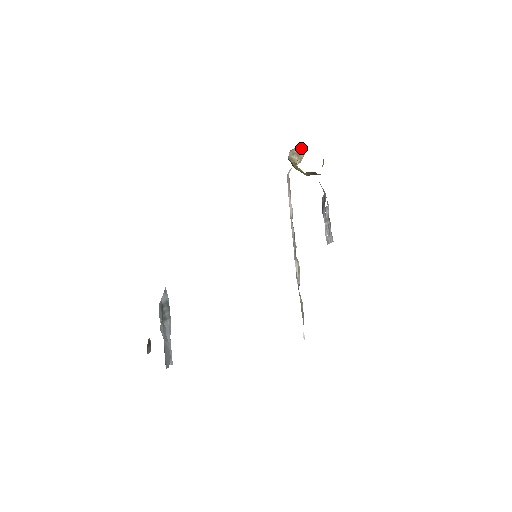
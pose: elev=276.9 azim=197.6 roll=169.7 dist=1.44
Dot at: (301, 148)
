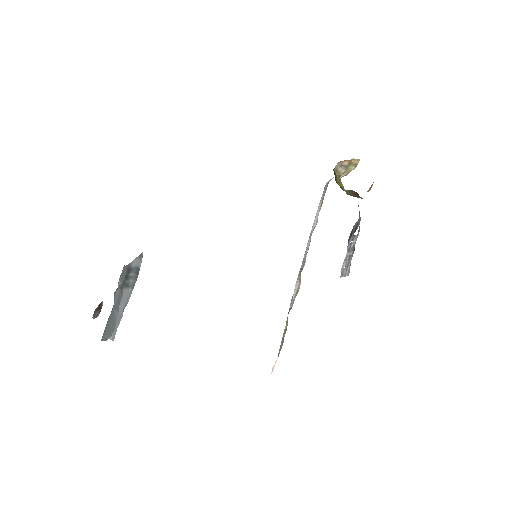
Dot at: (353, 161)
